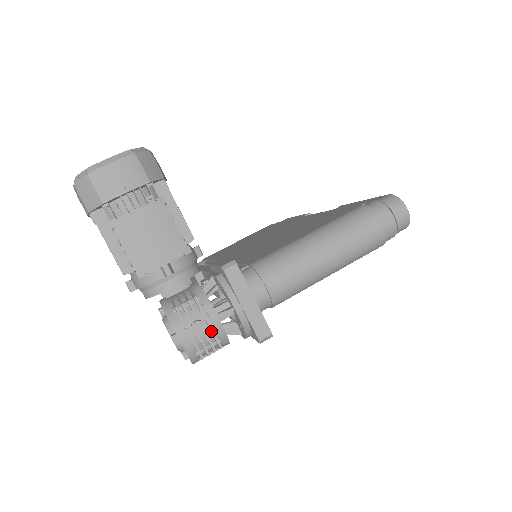
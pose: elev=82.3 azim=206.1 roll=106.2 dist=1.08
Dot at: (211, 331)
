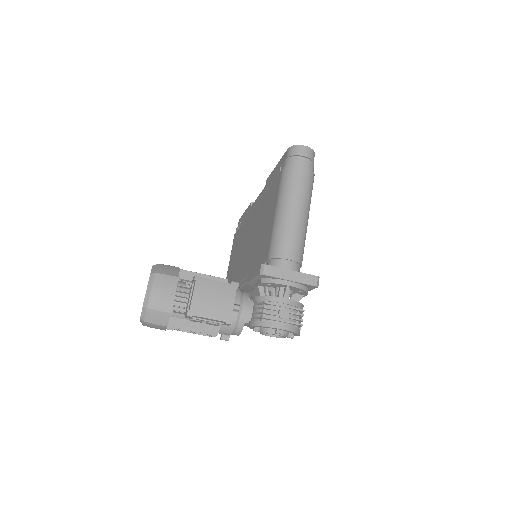
Dot at: (290, 308)
